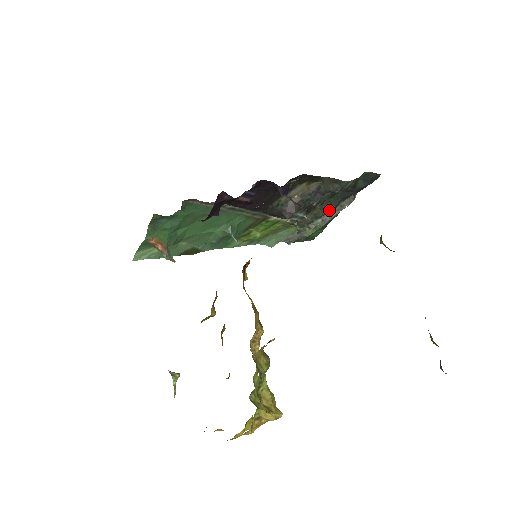
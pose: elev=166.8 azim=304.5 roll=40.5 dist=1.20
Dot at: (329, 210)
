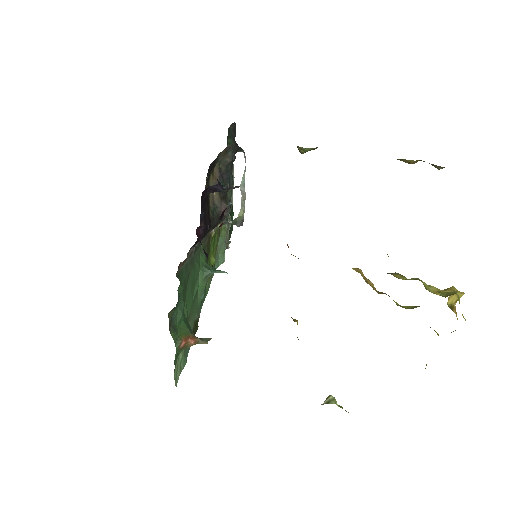
Dot at: (231, 186)
